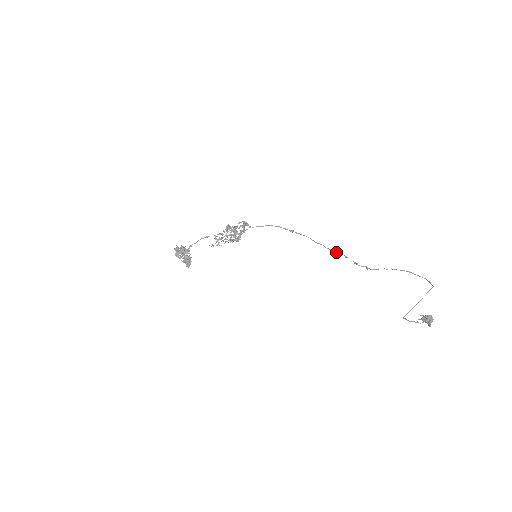
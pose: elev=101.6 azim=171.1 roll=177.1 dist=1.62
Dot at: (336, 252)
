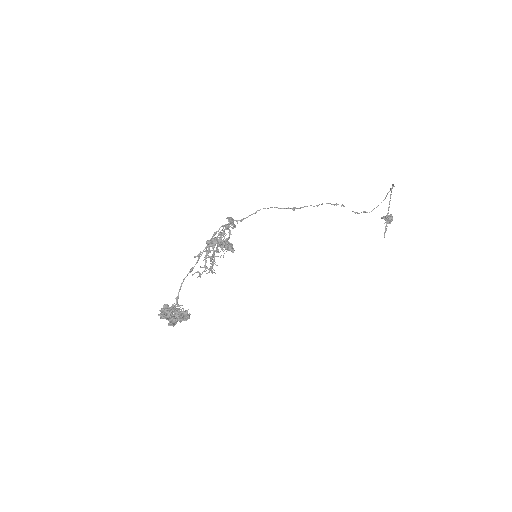
Dot at: (332, 204)
